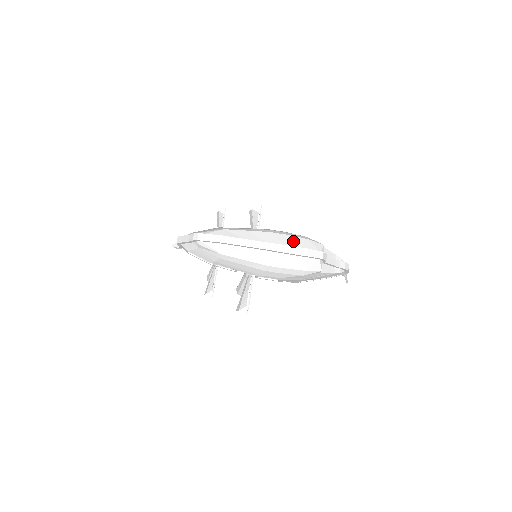
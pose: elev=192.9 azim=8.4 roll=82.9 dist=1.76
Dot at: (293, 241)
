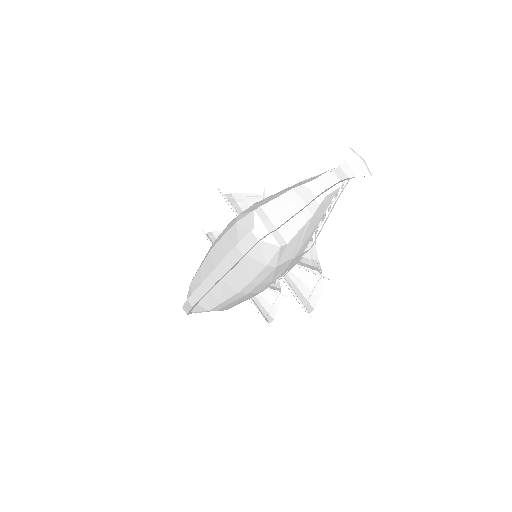
Dot at: (227, 243)
